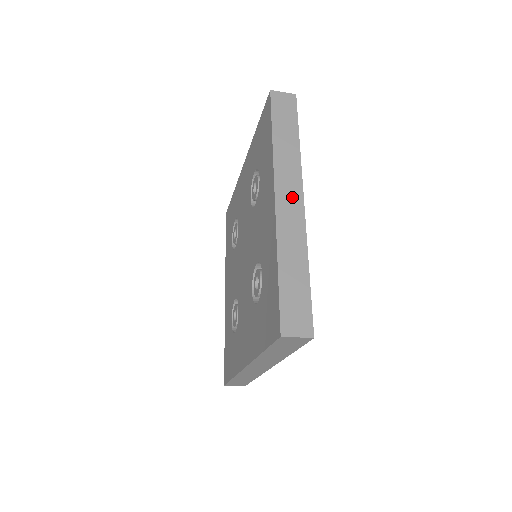
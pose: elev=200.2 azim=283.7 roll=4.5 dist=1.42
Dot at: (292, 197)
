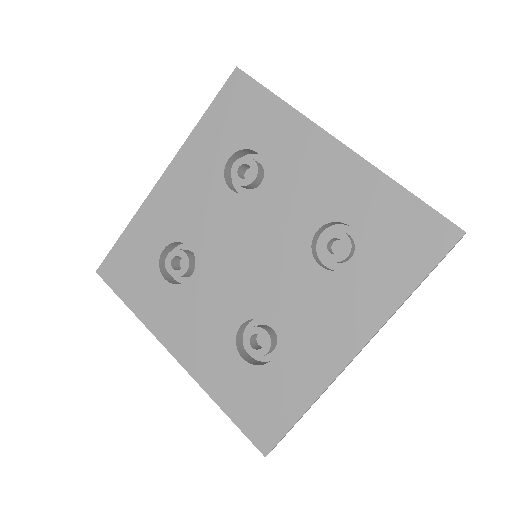
Dot at: occluded
